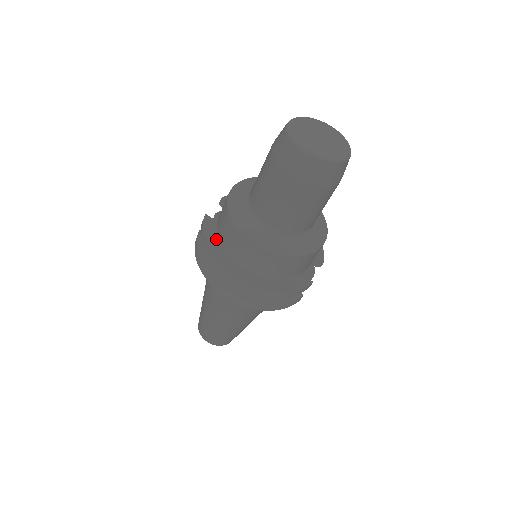
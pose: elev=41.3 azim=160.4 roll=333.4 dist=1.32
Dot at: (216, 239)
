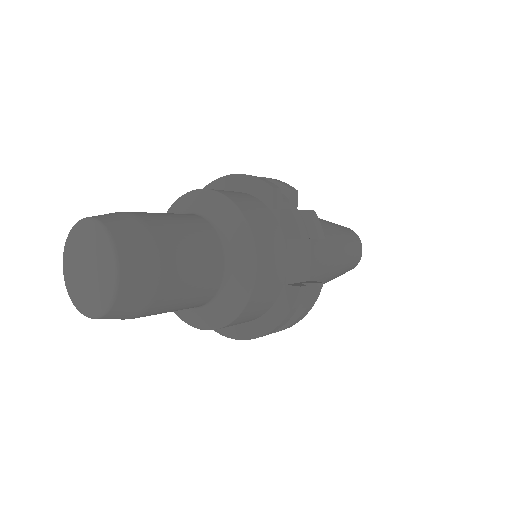
Dot at: occluded
